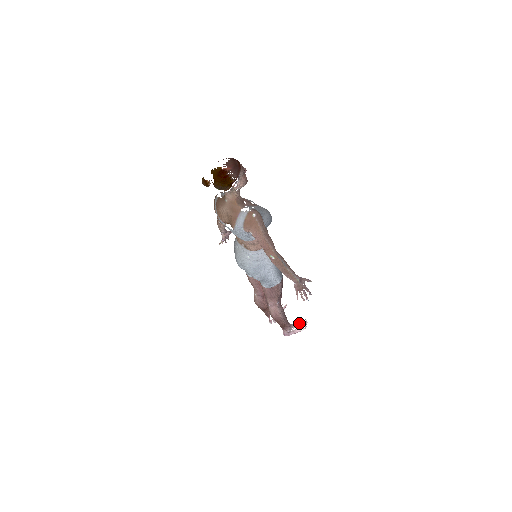
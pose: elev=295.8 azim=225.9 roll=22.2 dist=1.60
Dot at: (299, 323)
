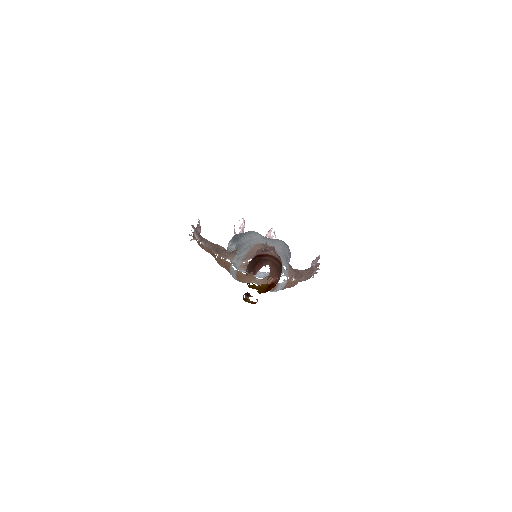
Dot at: (269, 237)
